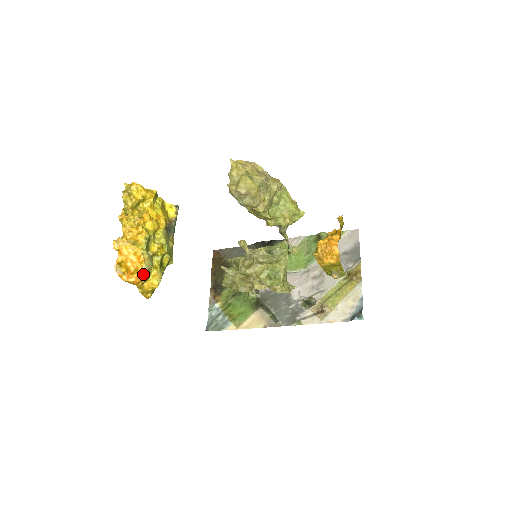
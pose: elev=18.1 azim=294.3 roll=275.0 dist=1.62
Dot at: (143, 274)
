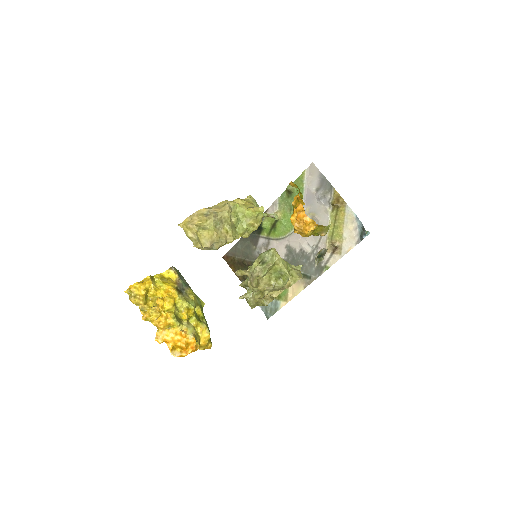
Dot at: (193, 342)
